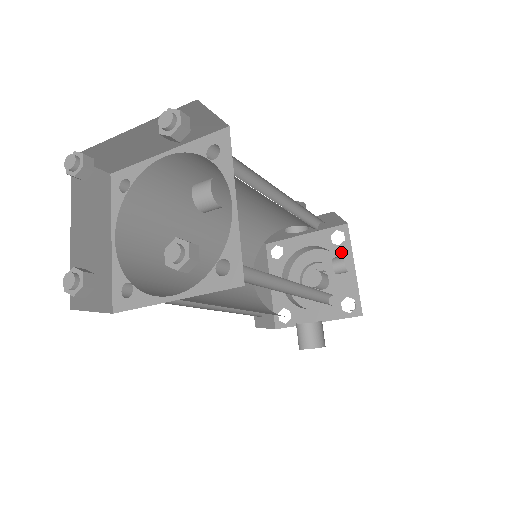
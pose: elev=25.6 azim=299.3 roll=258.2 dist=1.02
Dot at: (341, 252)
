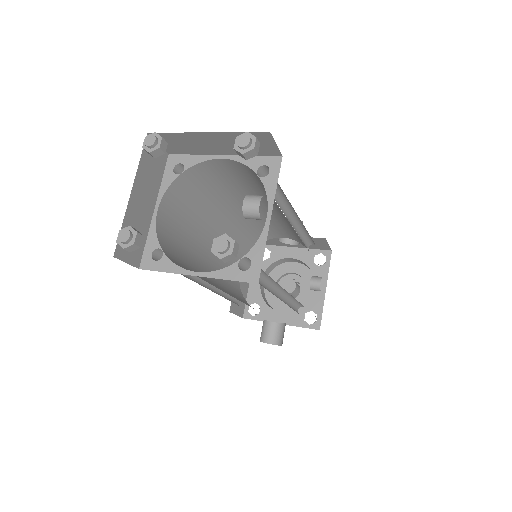
Dot at: (319, 272)
